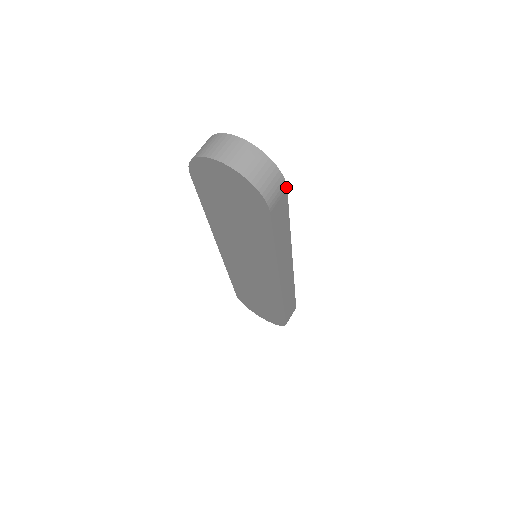
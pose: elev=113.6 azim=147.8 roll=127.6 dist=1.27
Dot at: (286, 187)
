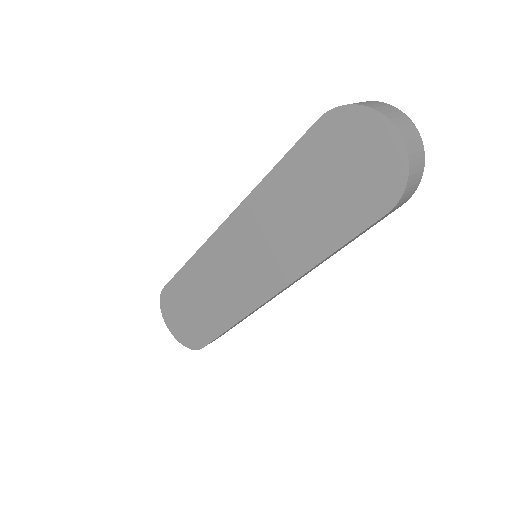
Dot at: occluded
